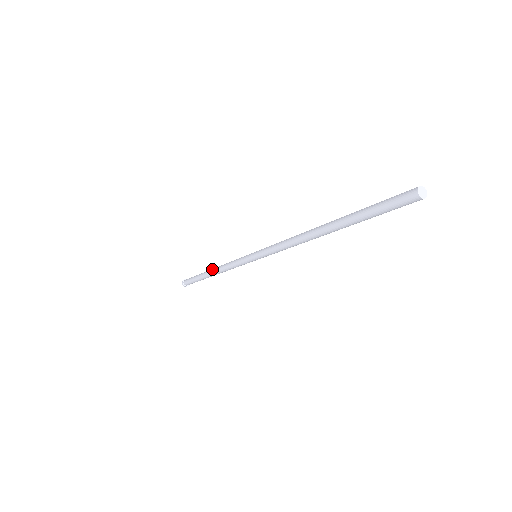
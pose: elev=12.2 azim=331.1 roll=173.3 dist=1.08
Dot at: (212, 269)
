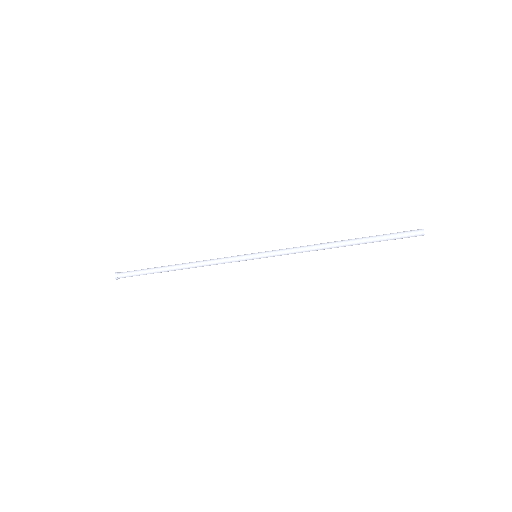
Dot at: (183, 263)
